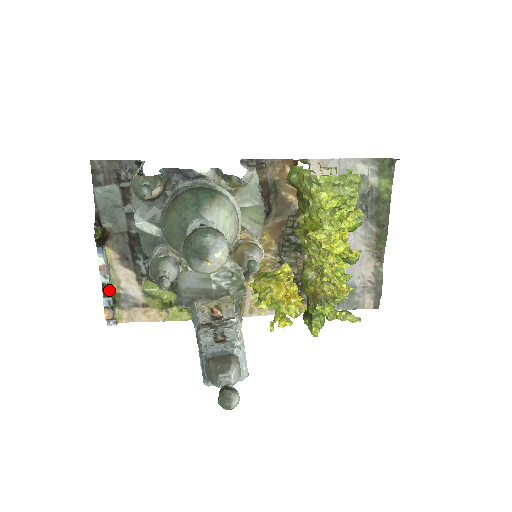
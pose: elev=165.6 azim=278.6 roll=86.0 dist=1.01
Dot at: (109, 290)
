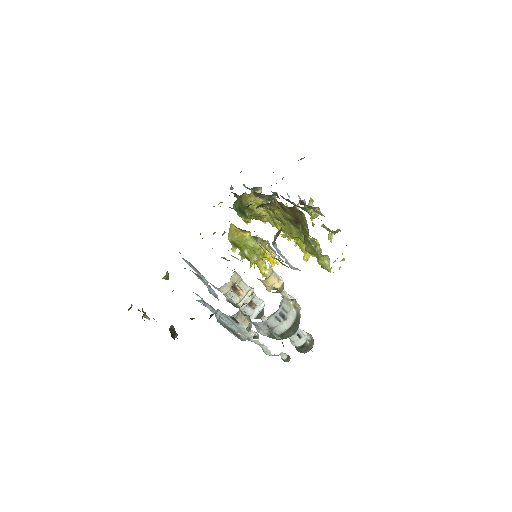
Dot at: (146, 316)
